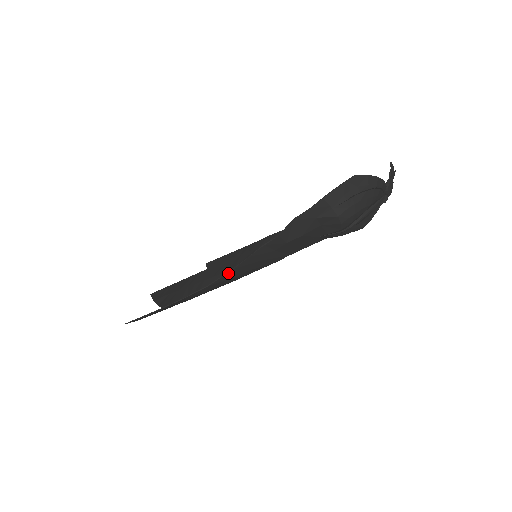
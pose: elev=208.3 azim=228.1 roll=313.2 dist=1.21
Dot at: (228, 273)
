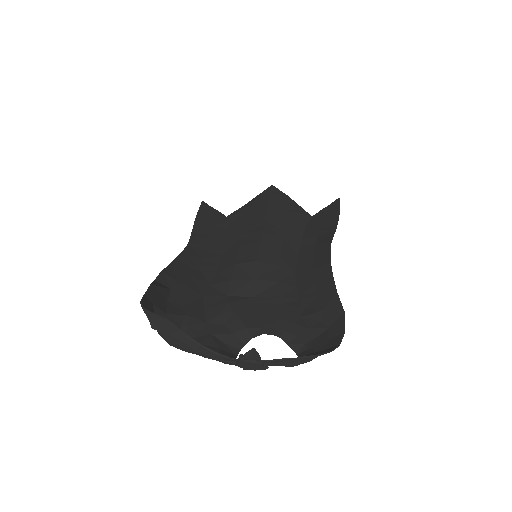
Dot at: (182, 254)
